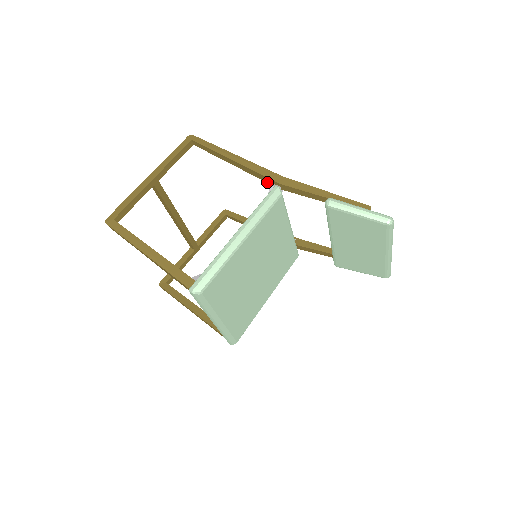
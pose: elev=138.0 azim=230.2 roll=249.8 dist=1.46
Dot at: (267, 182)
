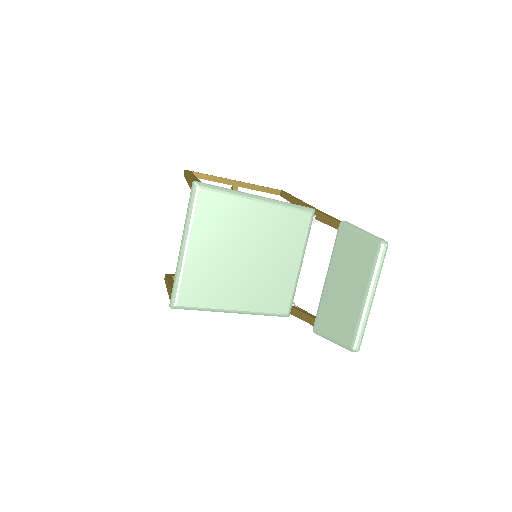
Dot at: occluded
